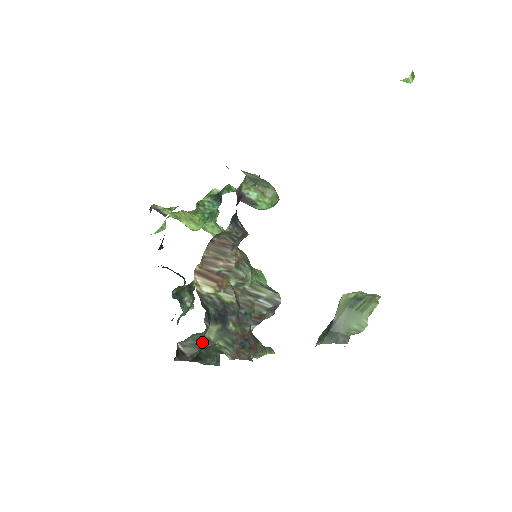
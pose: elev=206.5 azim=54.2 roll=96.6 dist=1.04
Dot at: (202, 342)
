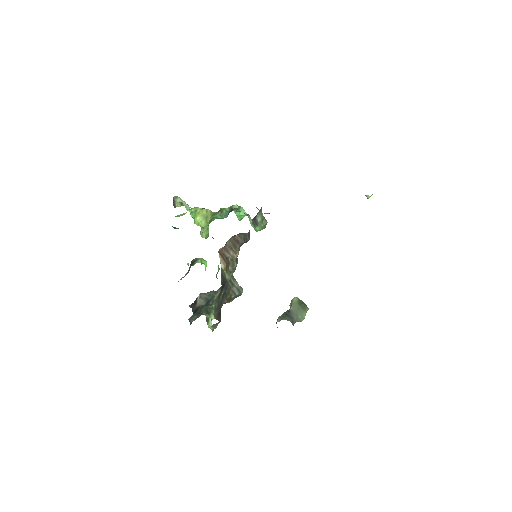
Dot at: (210, 299)
